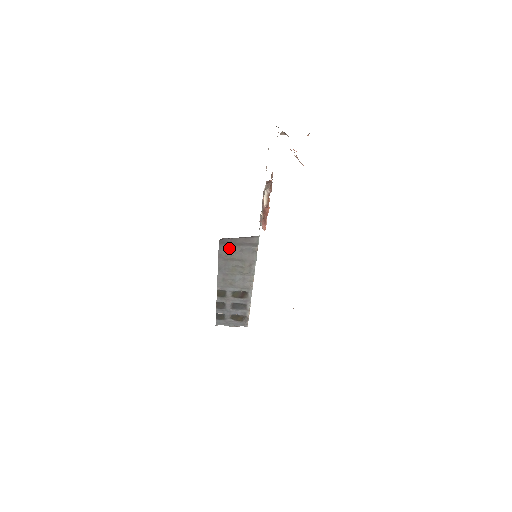
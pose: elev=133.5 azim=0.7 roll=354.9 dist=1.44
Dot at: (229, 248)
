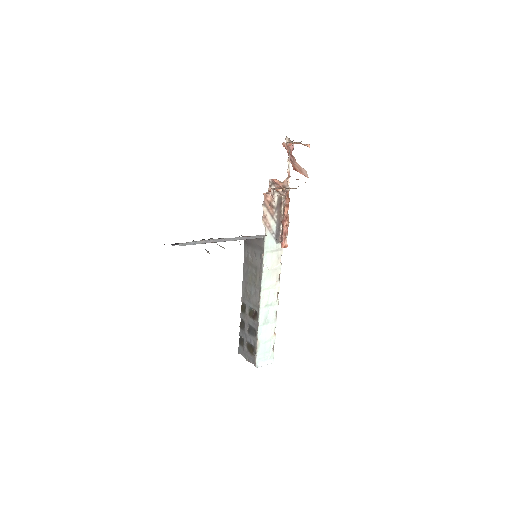
Dot at: (249, 250)
